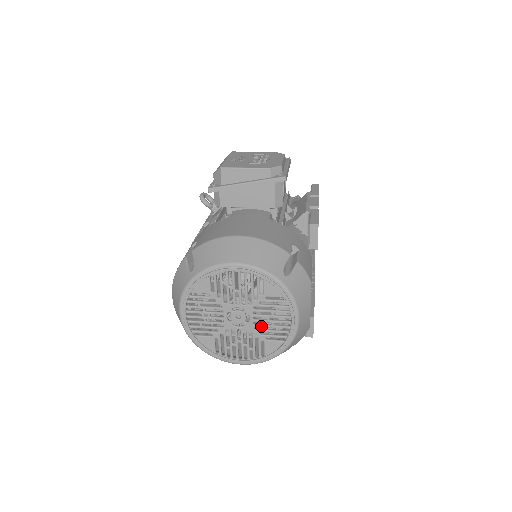
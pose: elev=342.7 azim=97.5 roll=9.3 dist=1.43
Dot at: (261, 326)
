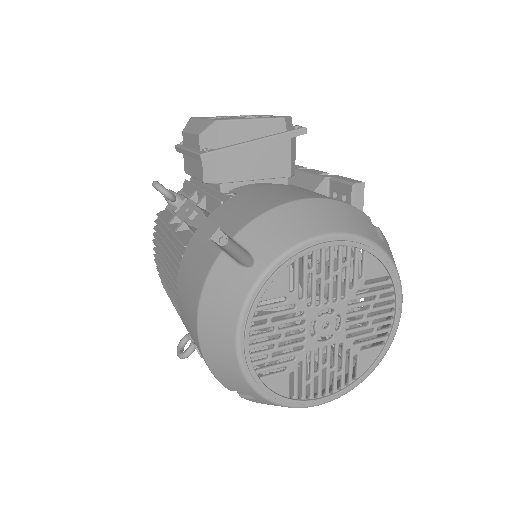
Dot at: (356, 330)
